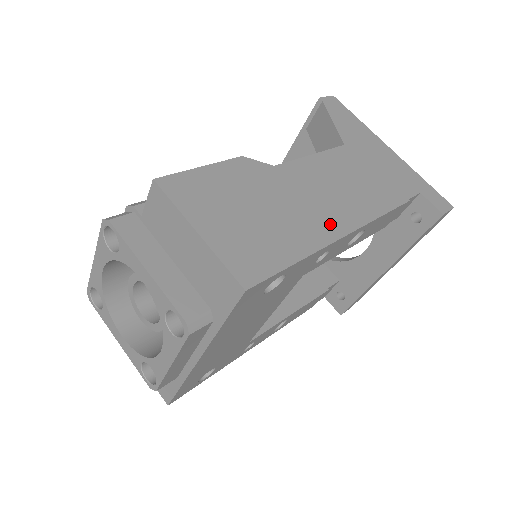
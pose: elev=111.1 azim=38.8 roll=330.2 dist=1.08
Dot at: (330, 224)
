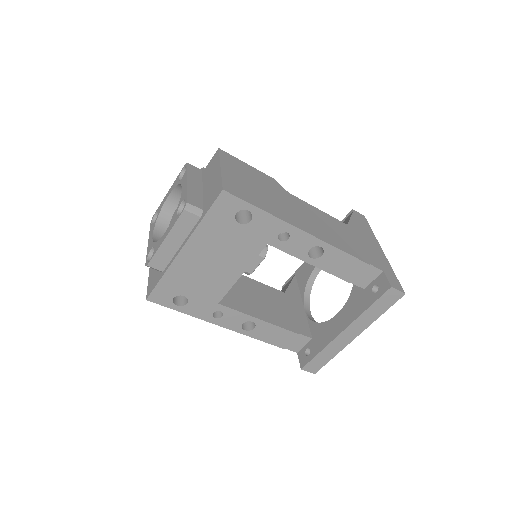
Dot at: (298, 222)
